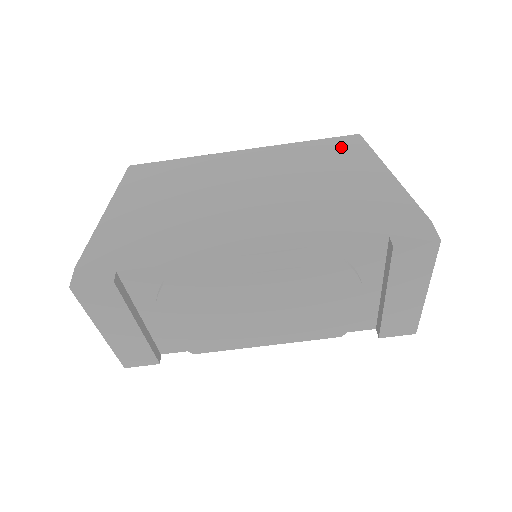
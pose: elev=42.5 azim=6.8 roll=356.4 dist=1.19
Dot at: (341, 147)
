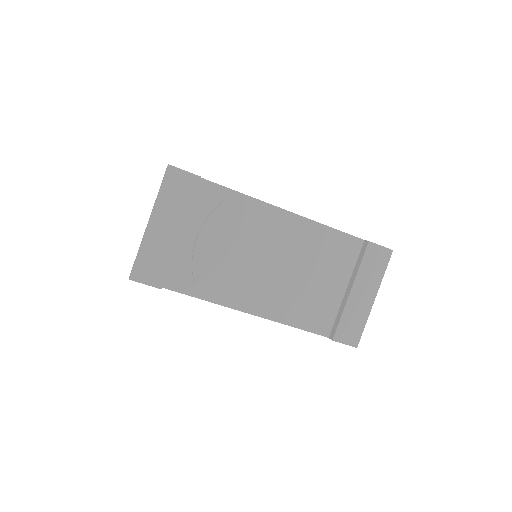
Dot at: occluded
